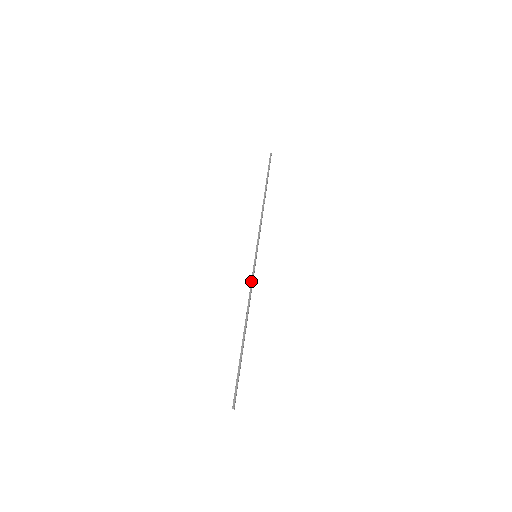
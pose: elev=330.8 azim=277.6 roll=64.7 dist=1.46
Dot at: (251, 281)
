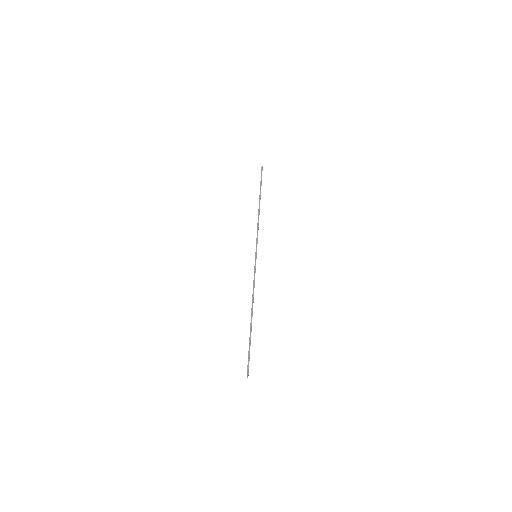
Dot at: (254, 277)
